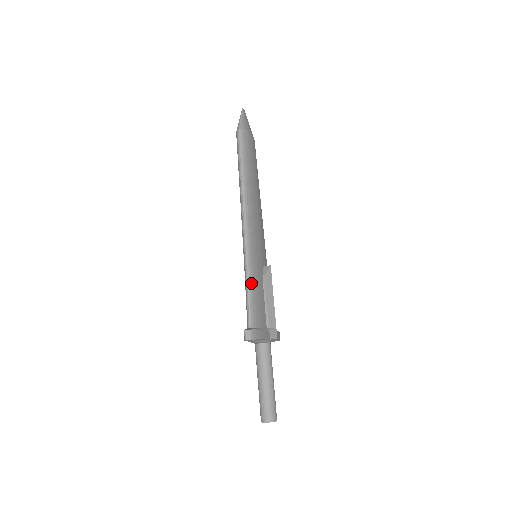
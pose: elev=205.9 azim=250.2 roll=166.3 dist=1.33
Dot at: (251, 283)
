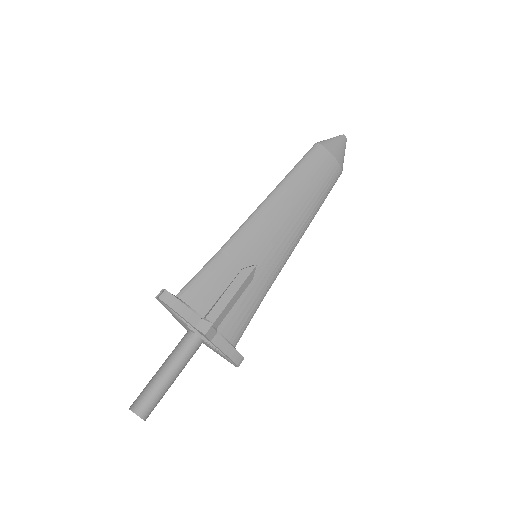
Dot at: (213, 261)
